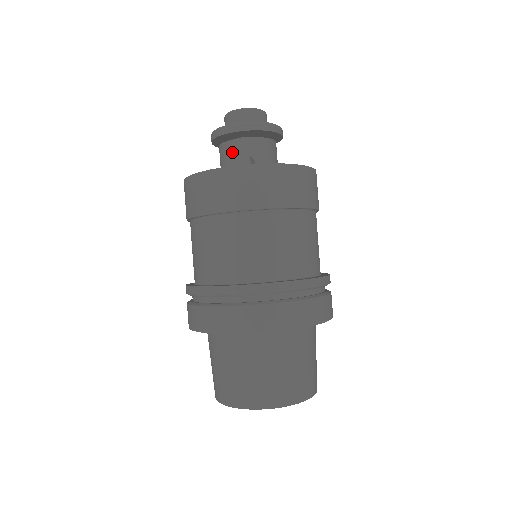
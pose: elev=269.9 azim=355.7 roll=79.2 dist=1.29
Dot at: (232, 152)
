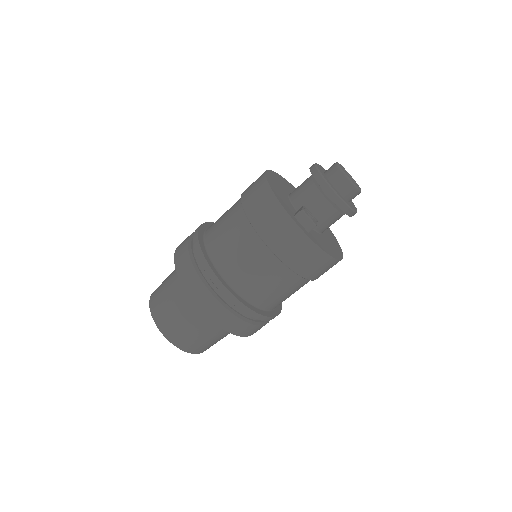
Dot at: (312, 199)
